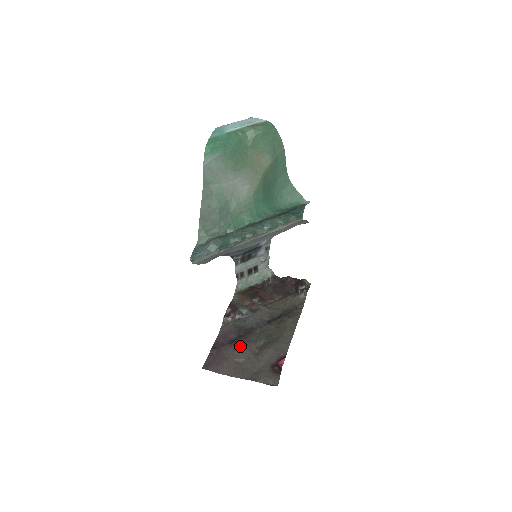
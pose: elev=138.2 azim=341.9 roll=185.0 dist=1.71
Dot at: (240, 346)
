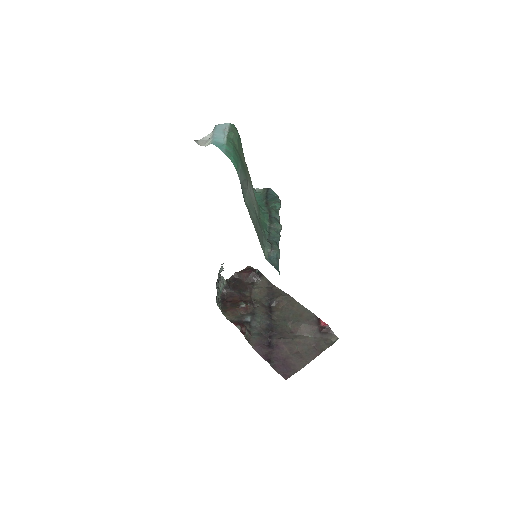
Dot at: (283, 341)
